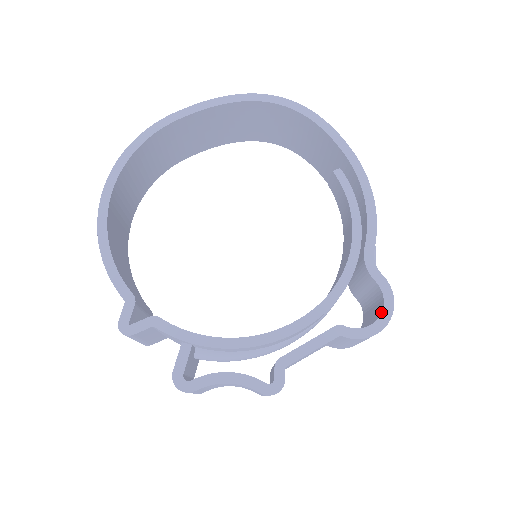
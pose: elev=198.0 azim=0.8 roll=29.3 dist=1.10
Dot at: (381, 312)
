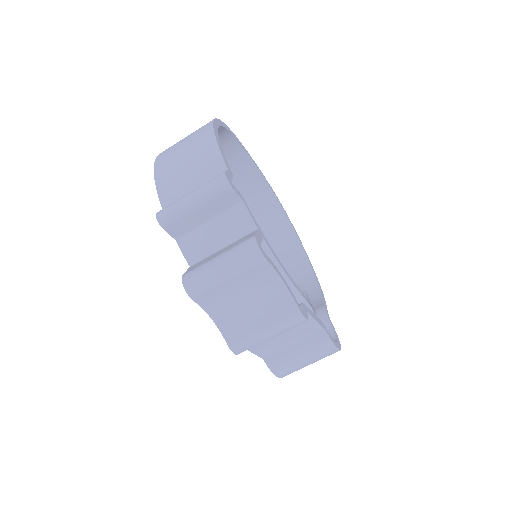
Dot at: (336, 341)
